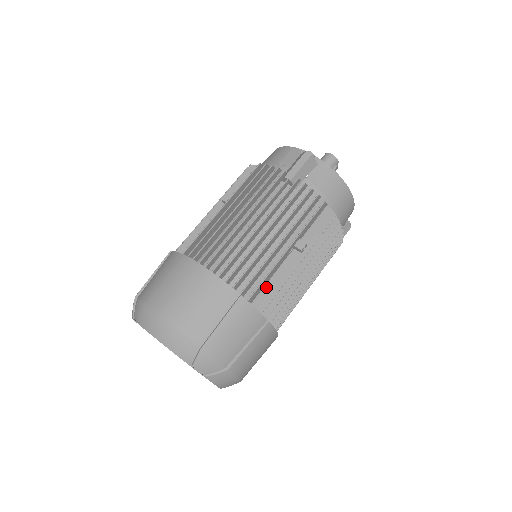
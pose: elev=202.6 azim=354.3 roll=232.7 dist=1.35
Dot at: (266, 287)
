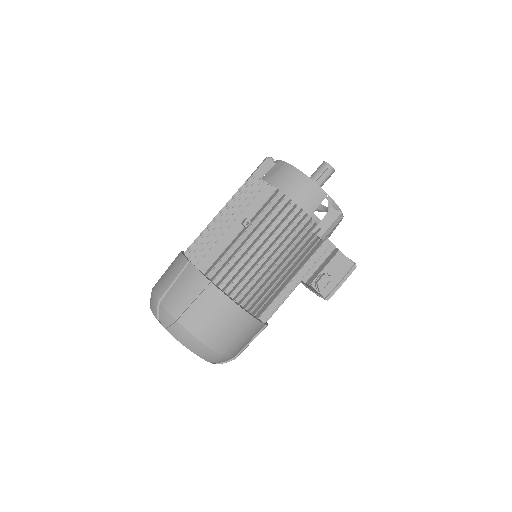
Dot at: (218, 259)
